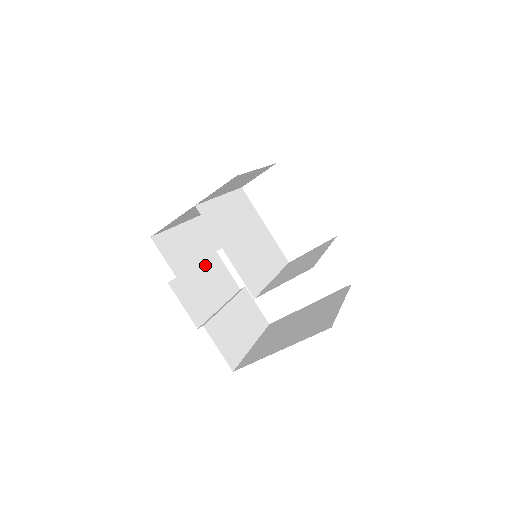
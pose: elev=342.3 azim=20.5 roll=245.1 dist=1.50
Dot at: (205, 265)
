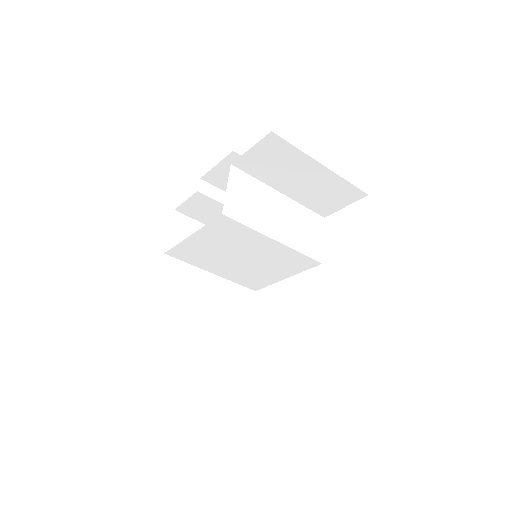
Dot at: occluded
